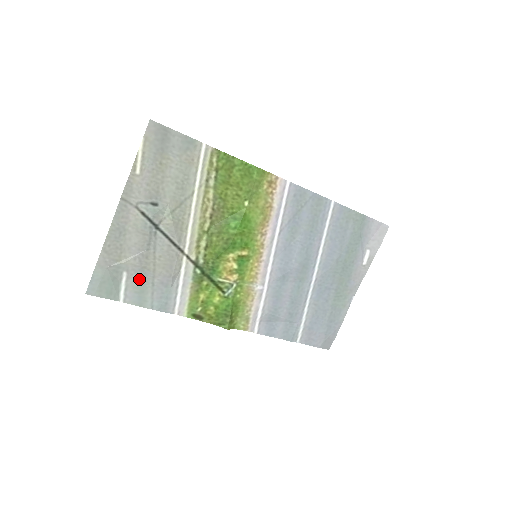
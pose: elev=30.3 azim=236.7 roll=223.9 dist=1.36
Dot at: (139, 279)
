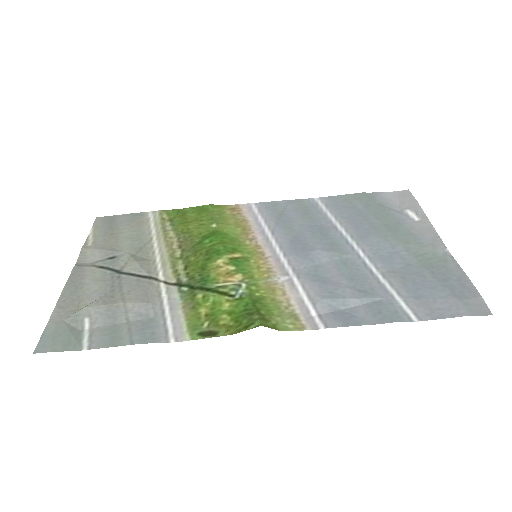
Dot at: (107, 321)
